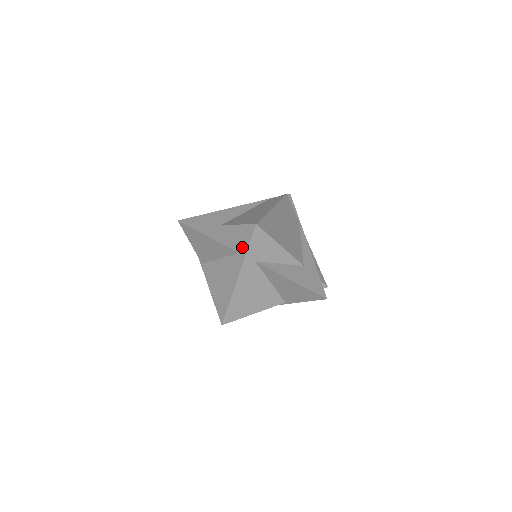
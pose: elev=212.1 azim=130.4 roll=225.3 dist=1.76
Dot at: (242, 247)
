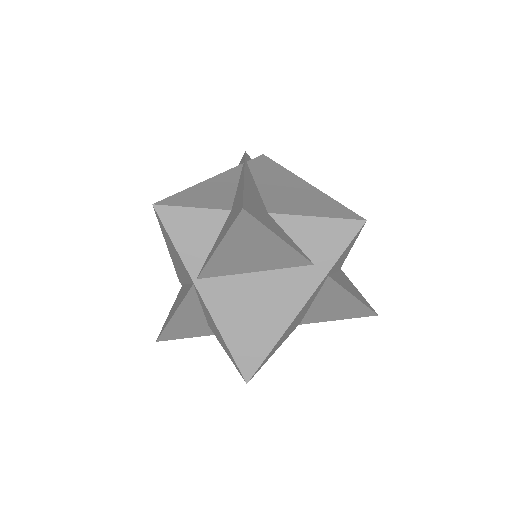
Dot at: (324, 255)
